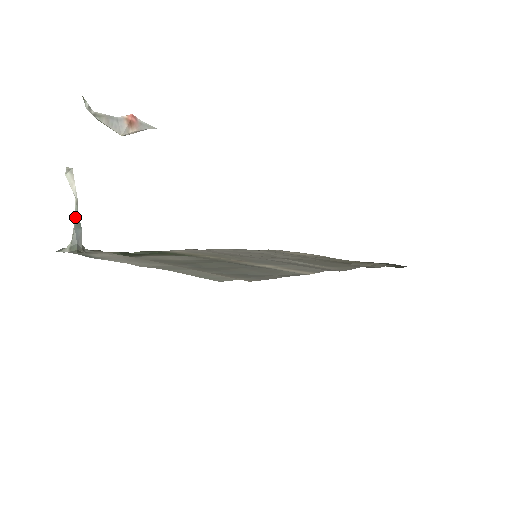
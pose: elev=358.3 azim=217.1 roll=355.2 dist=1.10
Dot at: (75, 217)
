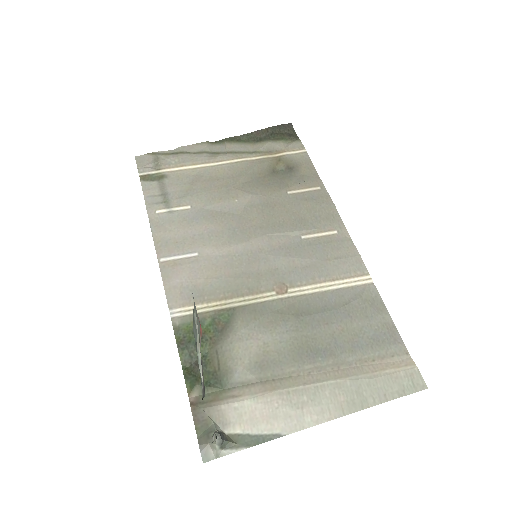
Dot at: (217, 437)
